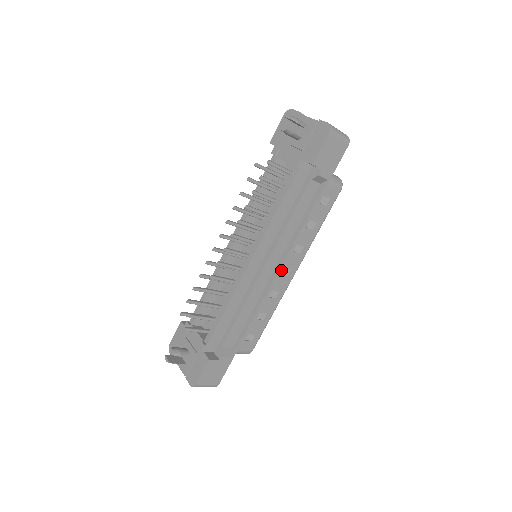
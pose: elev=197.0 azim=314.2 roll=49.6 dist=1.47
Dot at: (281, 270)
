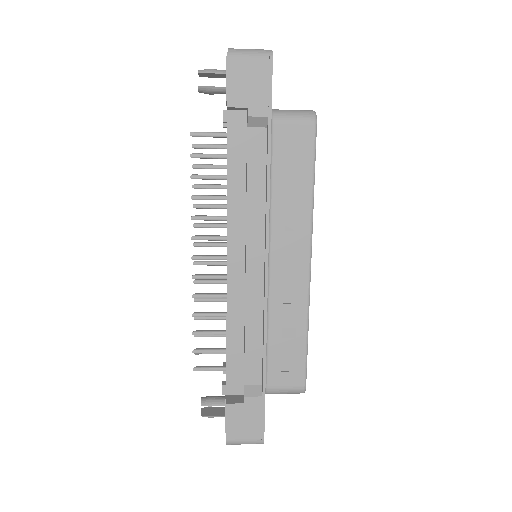
Dot at: (281, 262)
